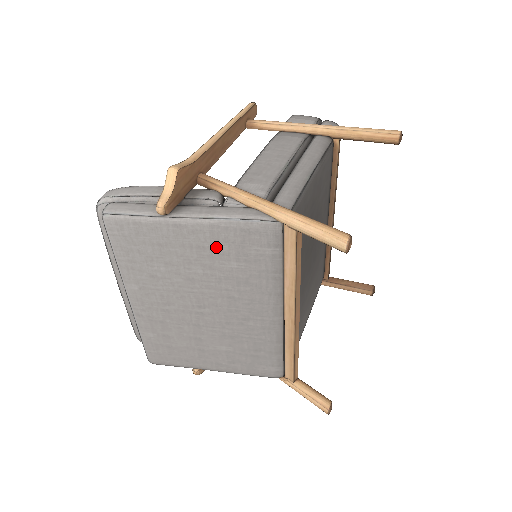
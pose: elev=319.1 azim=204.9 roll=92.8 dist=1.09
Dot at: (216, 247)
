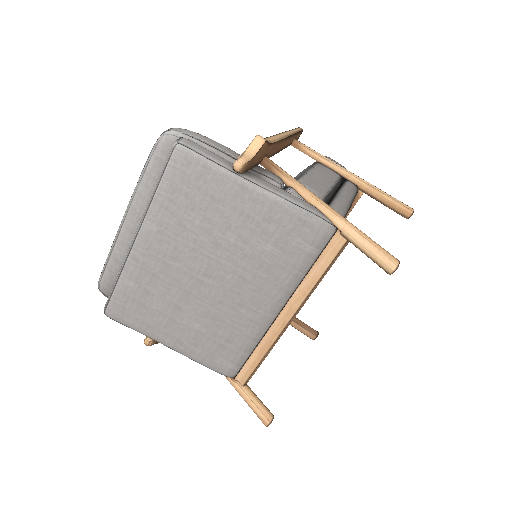
Dot at: (265, 224)
